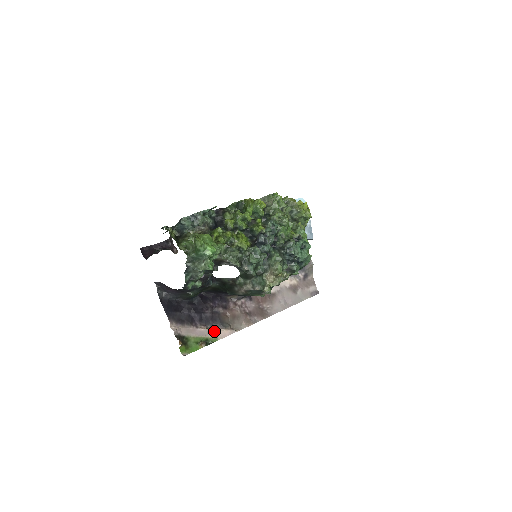
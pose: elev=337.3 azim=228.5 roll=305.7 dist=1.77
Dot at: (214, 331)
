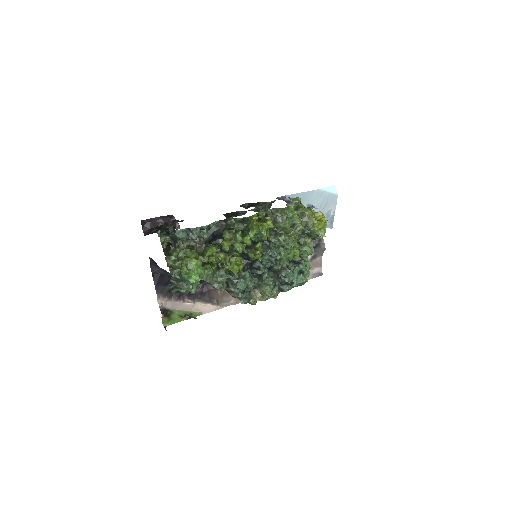
Dot at: (200, 306)
